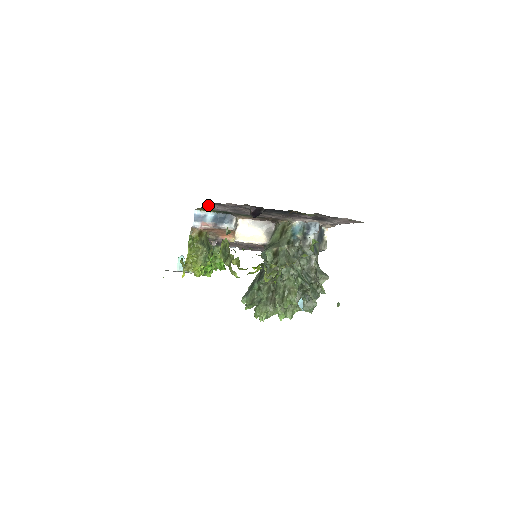
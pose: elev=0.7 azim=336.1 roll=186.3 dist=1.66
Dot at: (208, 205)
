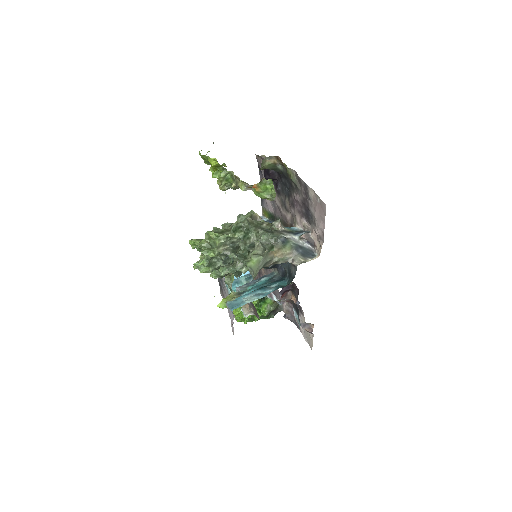
Dot at: occluded
